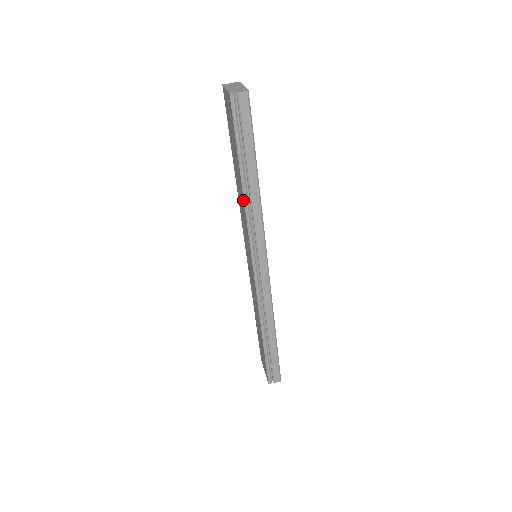
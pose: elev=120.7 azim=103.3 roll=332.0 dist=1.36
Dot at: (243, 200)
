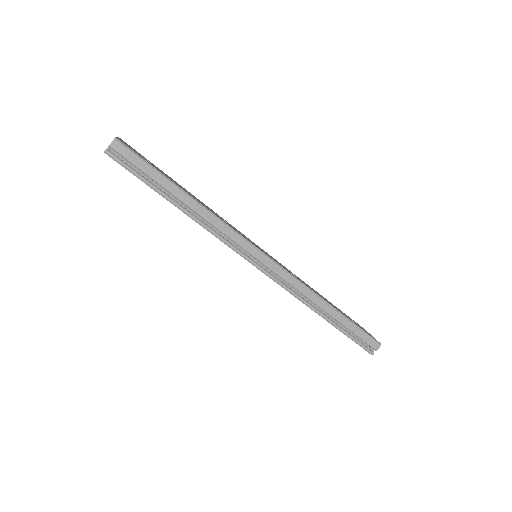
Dot at: occluded
